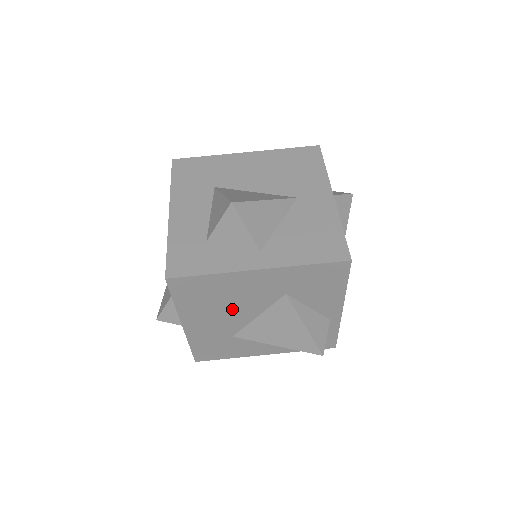
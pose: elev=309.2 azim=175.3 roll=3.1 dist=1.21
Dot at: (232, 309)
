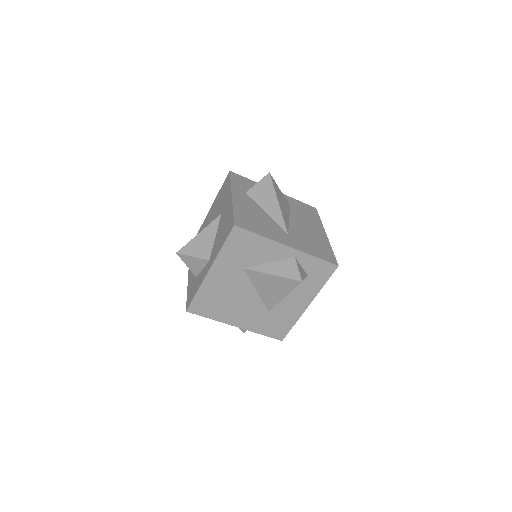
Dot at: (238, 298)
